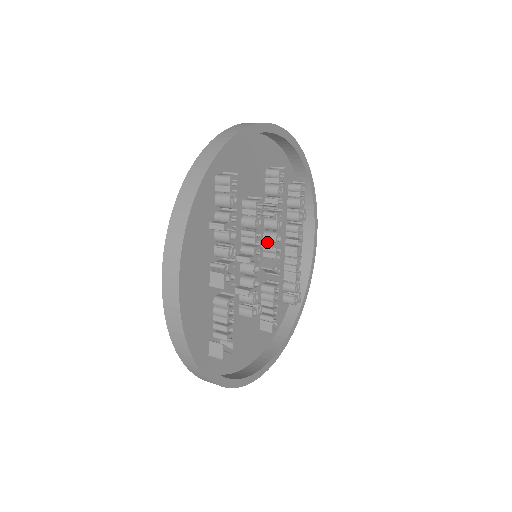
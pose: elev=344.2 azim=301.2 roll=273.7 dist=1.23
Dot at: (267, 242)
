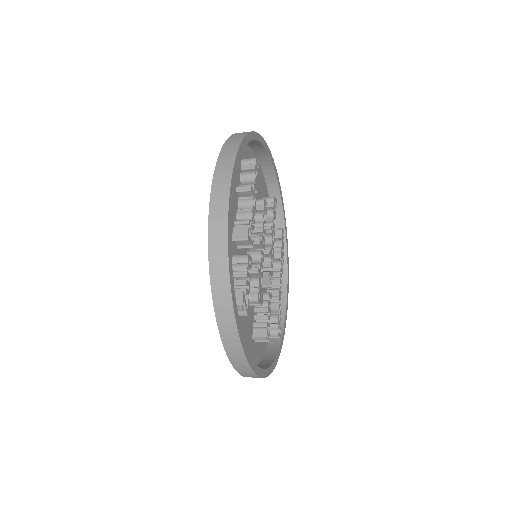
Dot at: occluded
